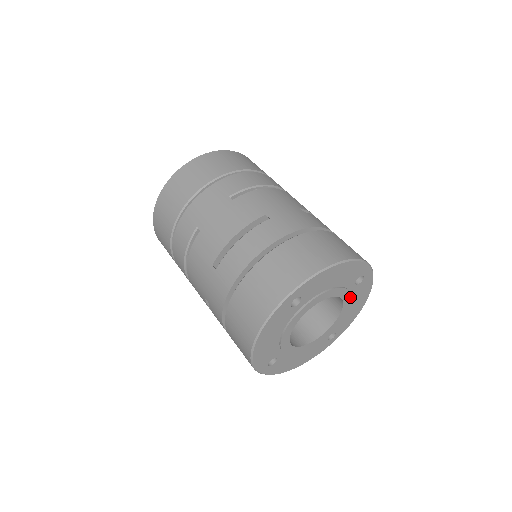
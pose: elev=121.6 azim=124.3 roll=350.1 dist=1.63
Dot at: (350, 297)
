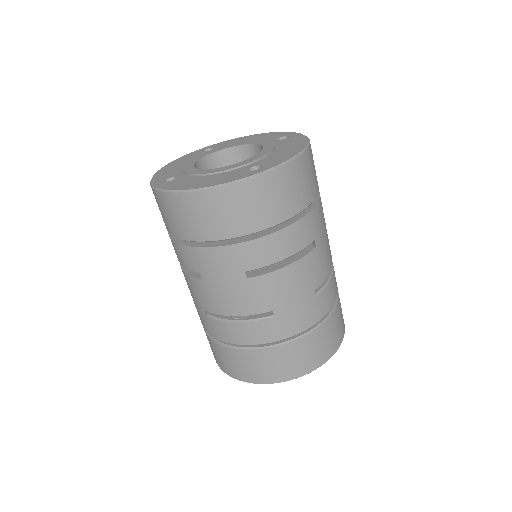
Dot at: occluded
